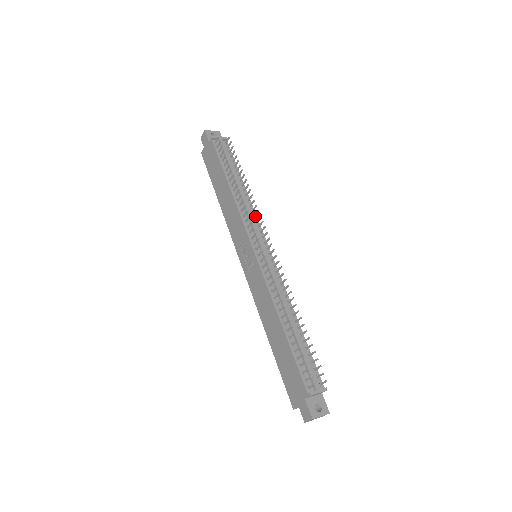
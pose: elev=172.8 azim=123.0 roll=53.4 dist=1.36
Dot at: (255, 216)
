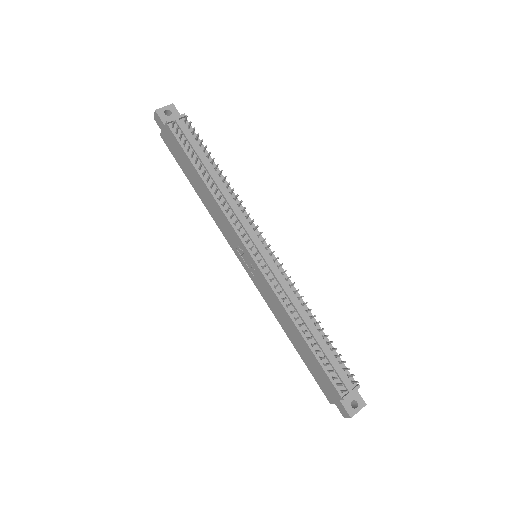
Dot at: (243, 211)
